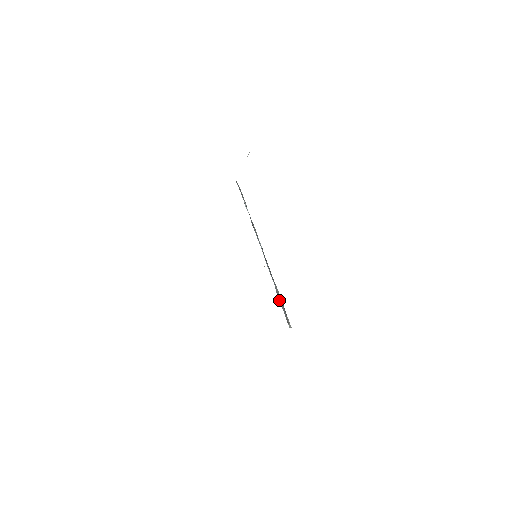
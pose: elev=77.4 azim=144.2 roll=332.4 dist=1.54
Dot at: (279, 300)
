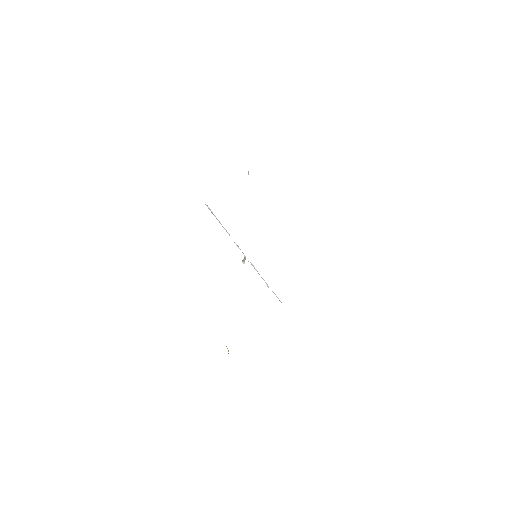
Dot at: occluded
